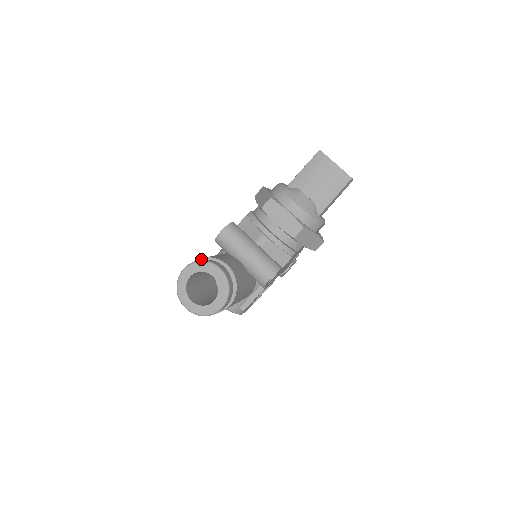
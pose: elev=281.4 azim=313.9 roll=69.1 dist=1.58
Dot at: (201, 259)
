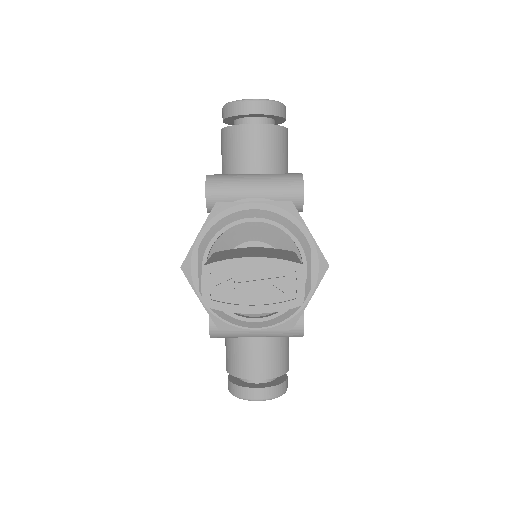
Dot at: (230, 374)
